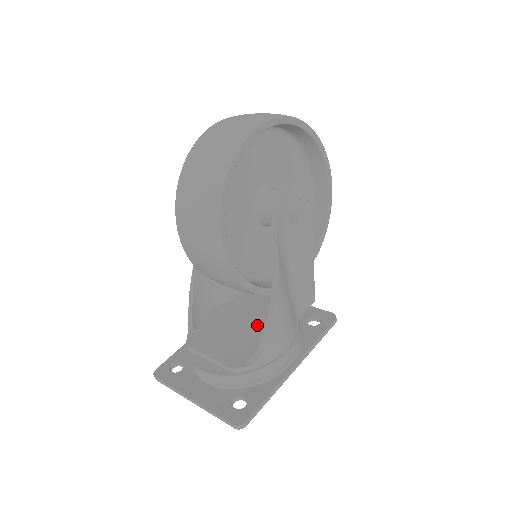
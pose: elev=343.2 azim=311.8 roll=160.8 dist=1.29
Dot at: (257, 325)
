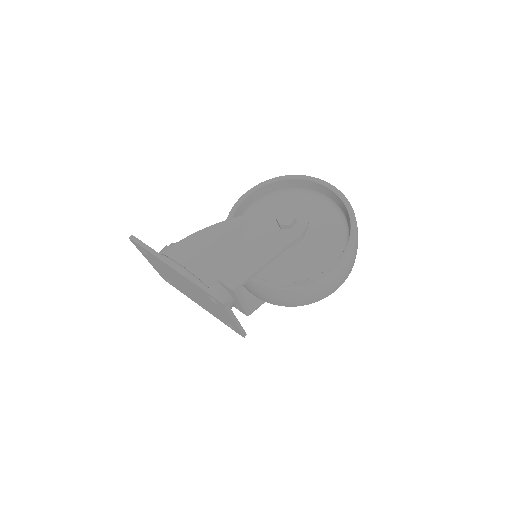
Dot at: occluded
